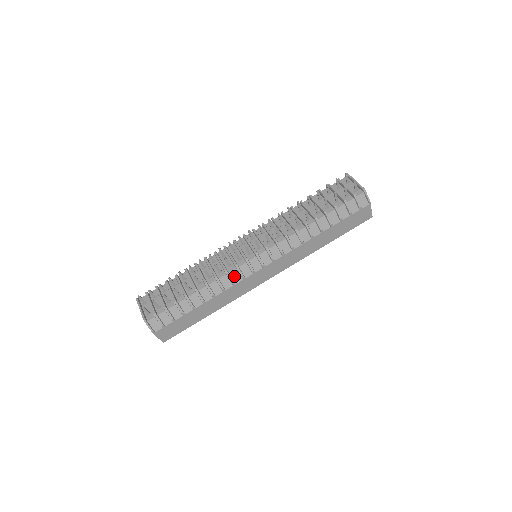
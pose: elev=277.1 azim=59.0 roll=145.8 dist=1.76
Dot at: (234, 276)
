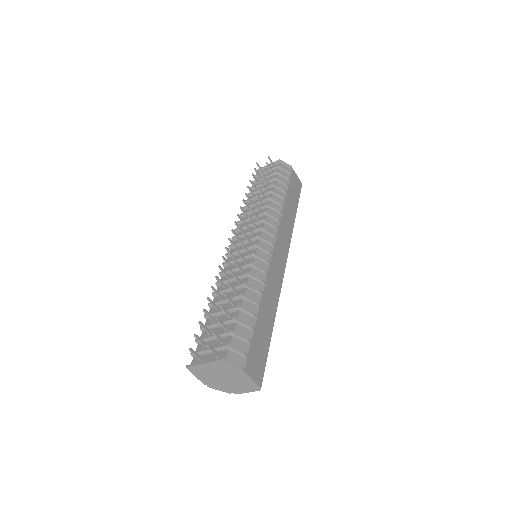
Dot at: (259, 265)
